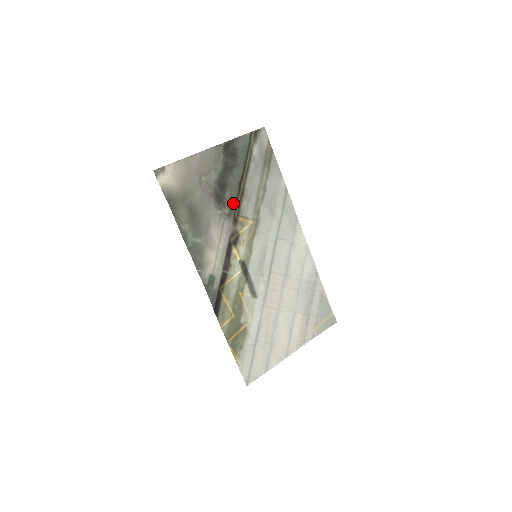
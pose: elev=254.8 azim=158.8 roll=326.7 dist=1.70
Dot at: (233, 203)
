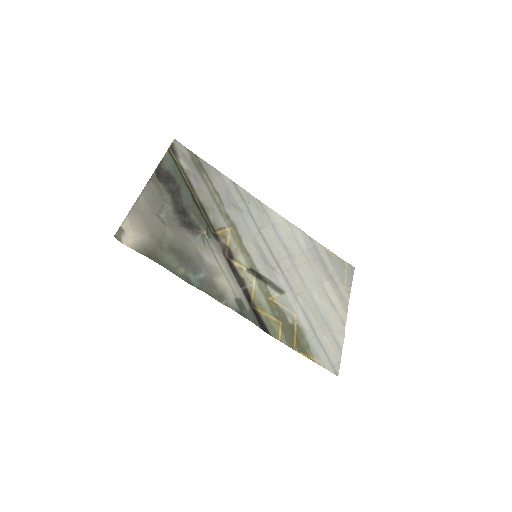
Dot at: (203, 222)
